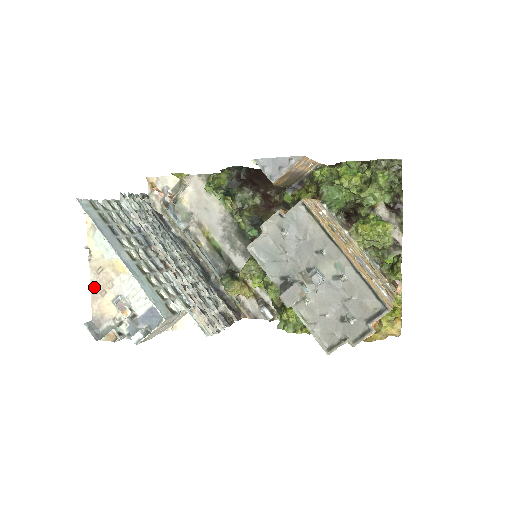
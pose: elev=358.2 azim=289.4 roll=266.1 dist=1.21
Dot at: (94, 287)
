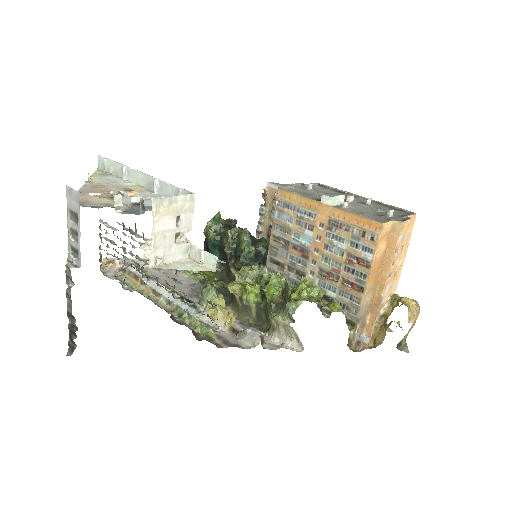
Dot at: (84, 191)
